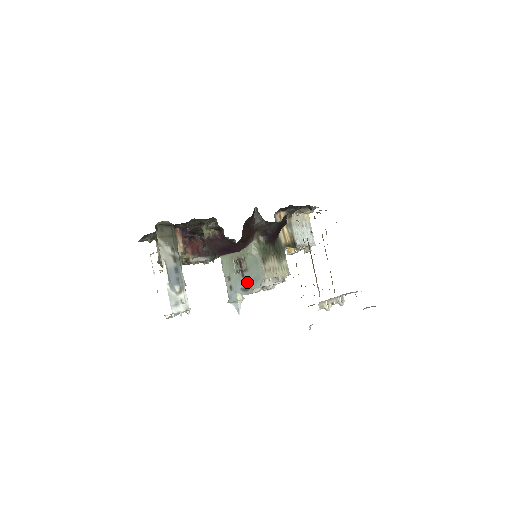
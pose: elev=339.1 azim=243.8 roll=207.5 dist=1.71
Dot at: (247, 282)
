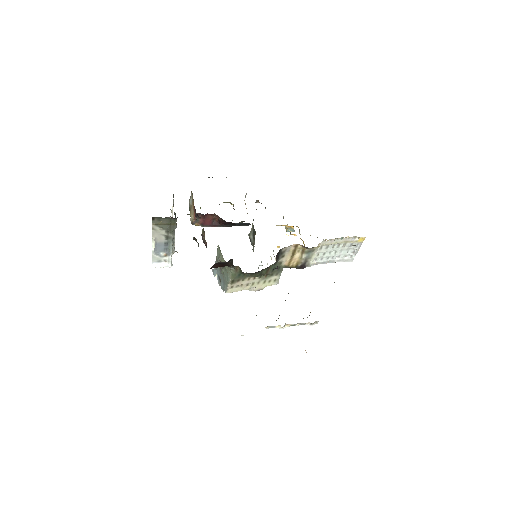
Dot at: (221, 278)
